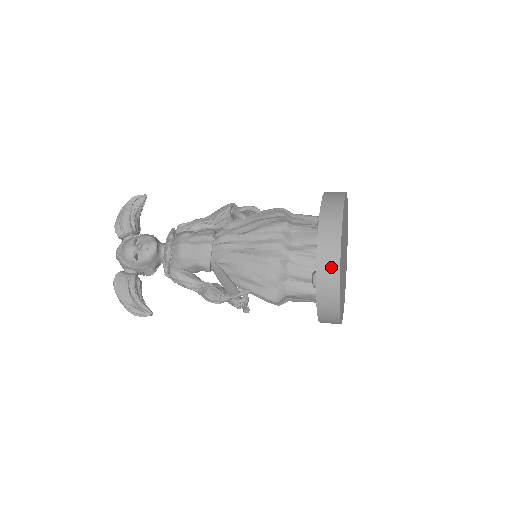
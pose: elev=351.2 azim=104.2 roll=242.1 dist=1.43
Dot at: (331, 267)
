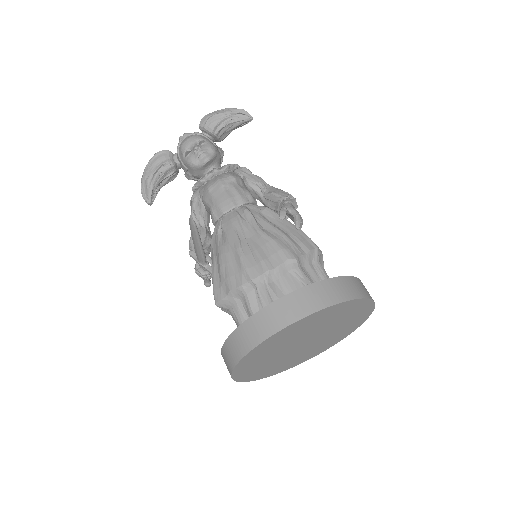
Dot at: (257, 333)
